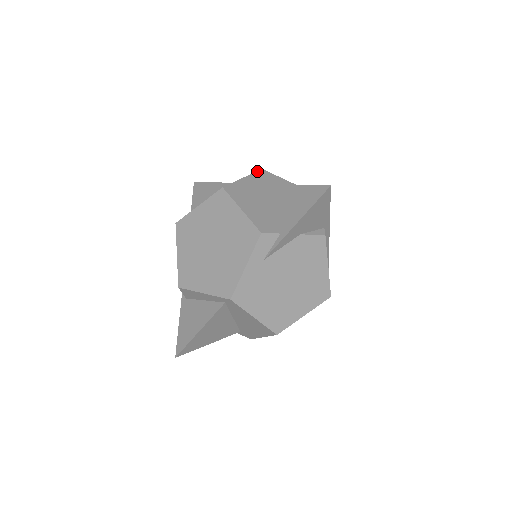
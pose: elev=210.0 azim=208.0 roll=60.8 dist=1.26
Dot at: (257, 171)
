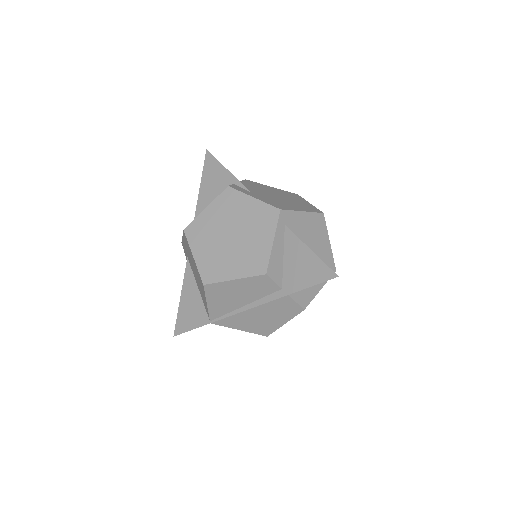
Dot at: (182, 241)
